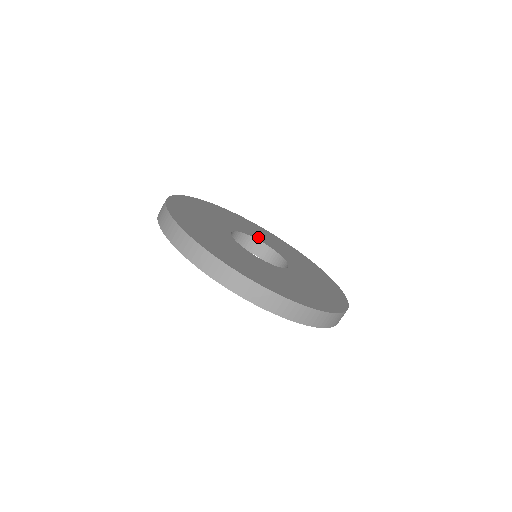
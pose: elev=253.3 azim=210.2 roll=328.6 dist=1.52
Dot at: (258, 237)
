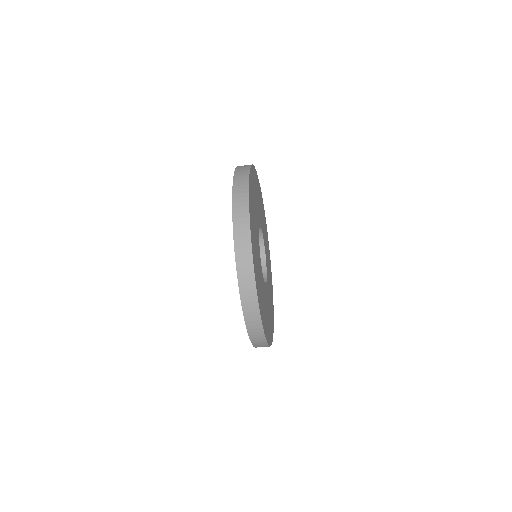
Dot at: occluded
